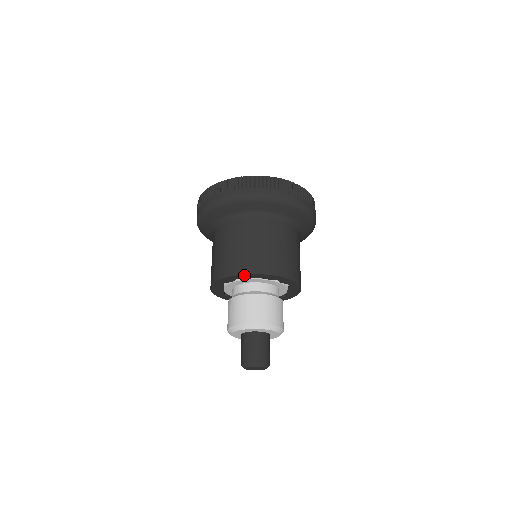
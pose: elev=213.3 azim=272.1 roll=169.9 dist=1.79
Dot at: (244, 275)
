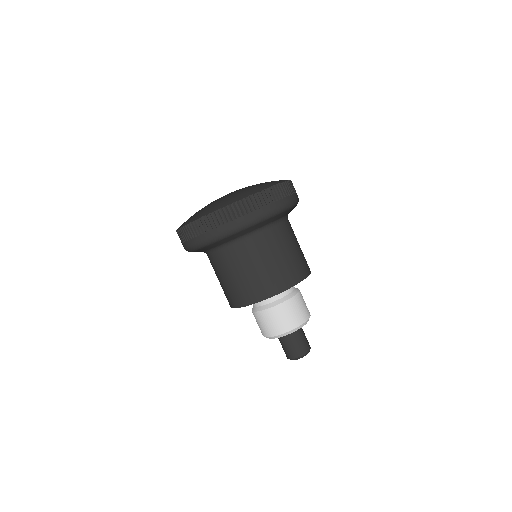
Dot at: (248, 305)
